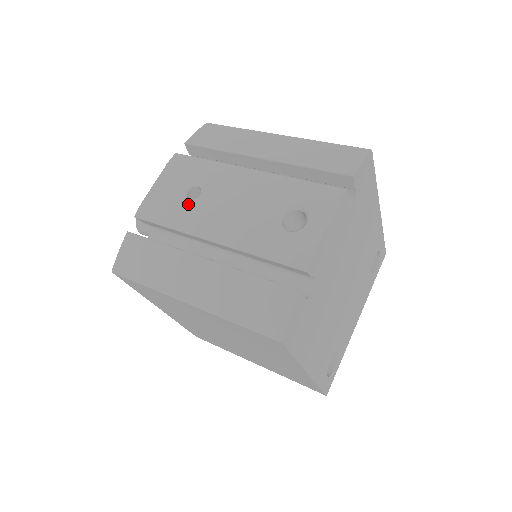
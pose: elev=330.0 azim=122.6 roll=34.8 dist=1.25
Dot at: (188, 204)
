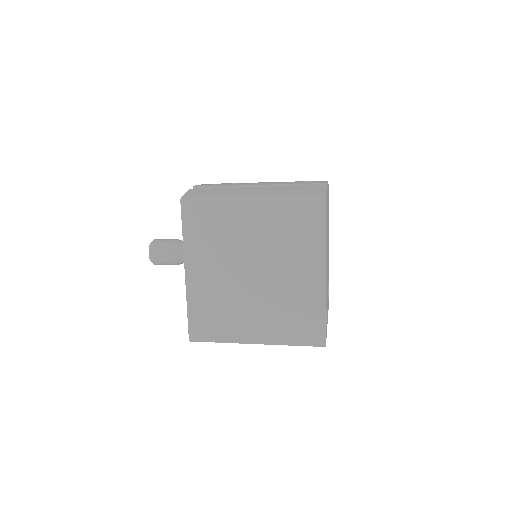
Dot at: occluded
